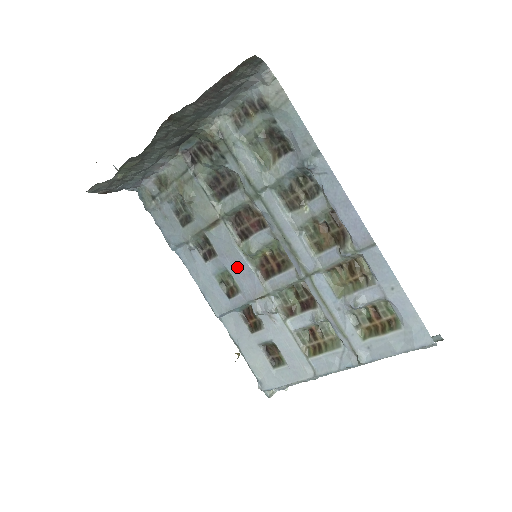
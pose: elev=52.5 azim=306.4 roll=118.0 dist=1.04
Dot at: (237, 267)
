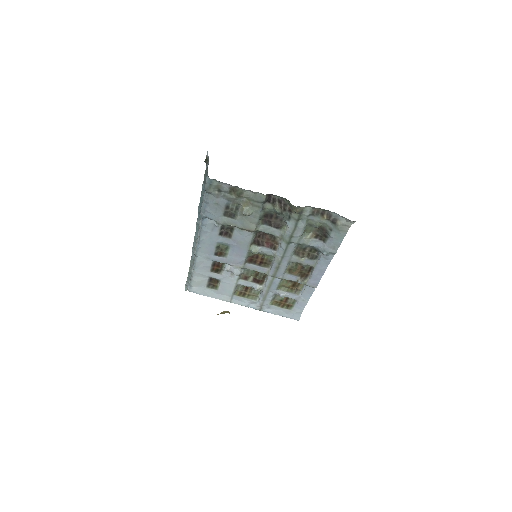
Dot at: (238, 250)
